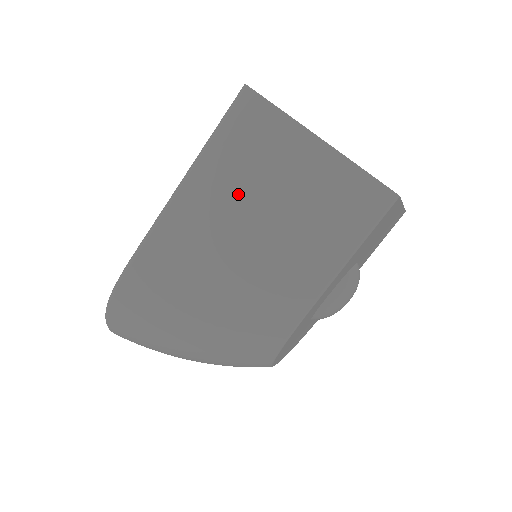
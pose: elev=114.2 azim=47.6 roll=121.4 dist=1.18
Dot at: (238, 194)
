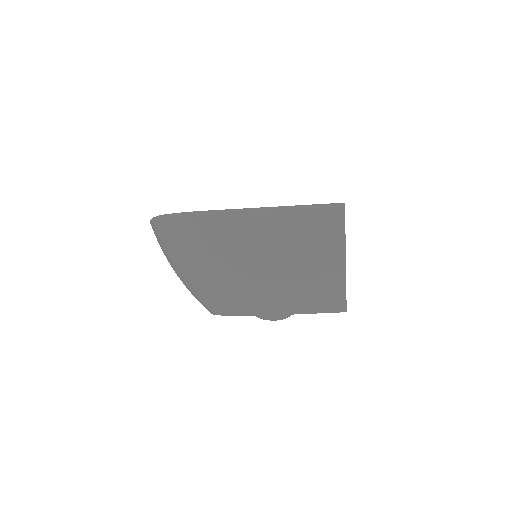
Dot at: (290, 242)
